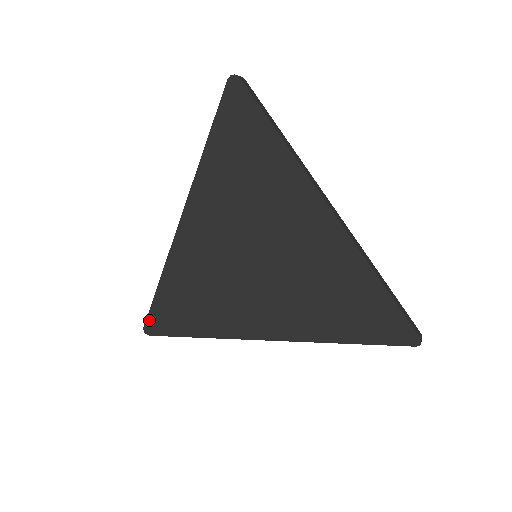
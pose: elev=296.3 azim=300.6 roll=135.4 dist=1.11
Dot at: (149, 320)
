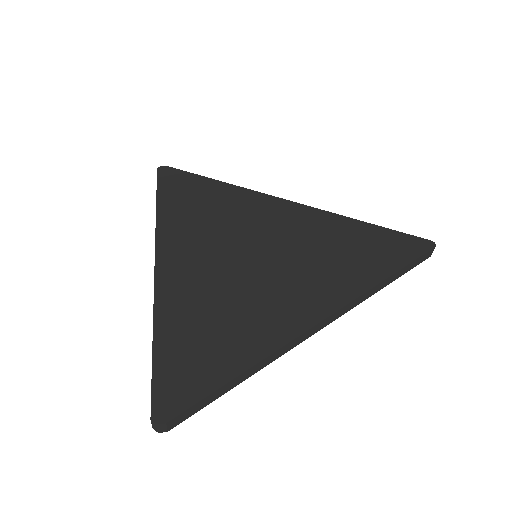
Dot at: (156, 398)
